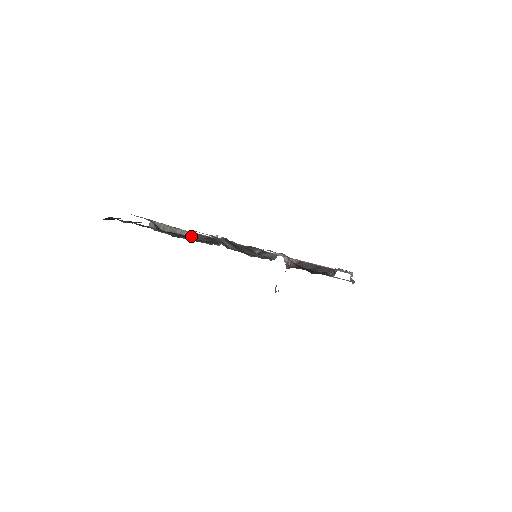
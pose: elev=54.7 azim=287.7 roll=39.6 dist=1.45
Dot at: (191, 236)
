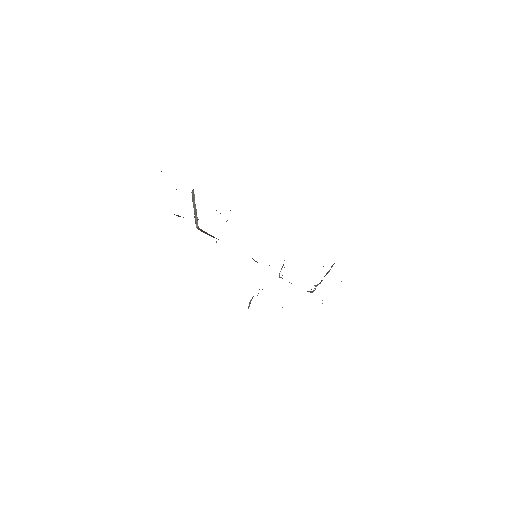
Dot at: (200, 229)
